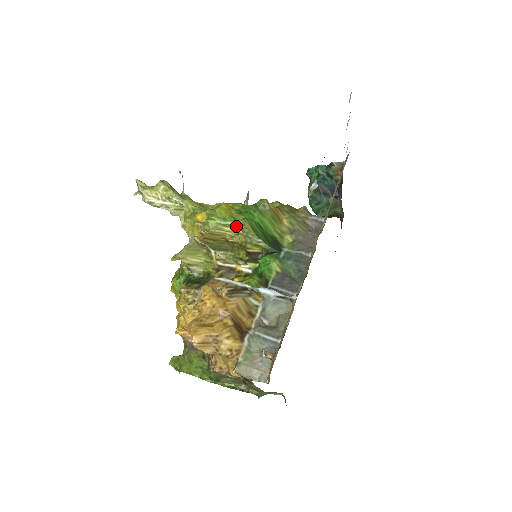
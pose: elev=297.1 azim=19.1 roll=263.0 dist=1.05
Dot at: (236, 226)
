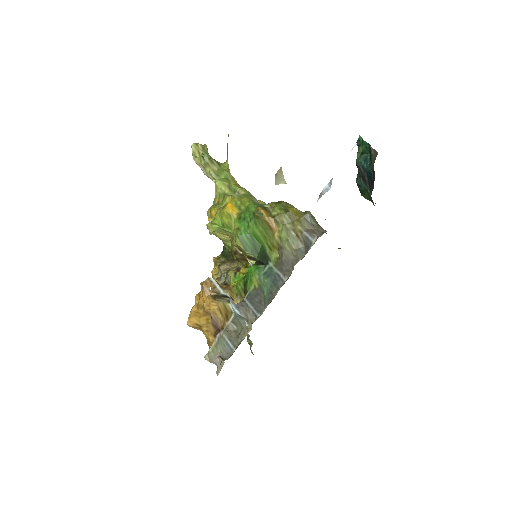
Dot at: (232, 233)
